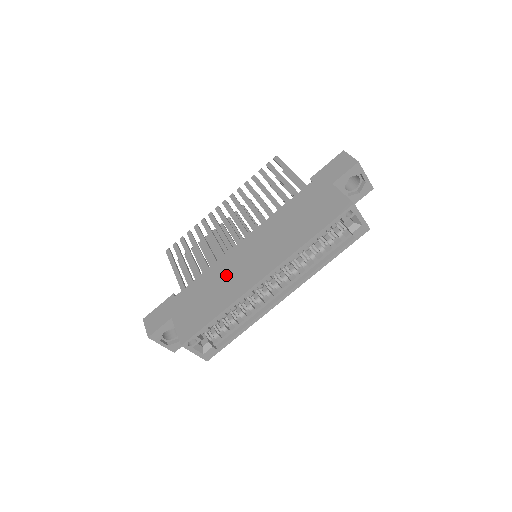
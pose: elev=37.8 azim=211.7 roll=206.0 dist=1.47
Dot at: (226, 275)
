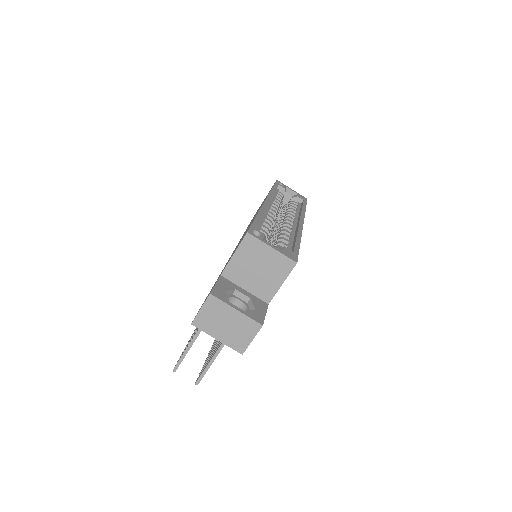
Dot at: occluded
